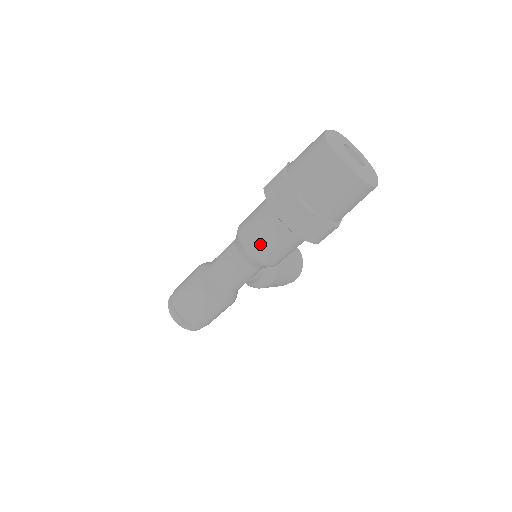
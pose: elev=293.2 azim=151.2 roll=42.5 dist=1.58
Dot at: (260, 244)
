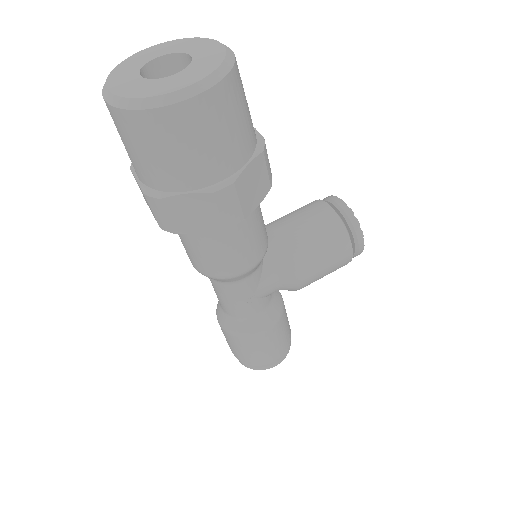
Dot at: (196, 259)
